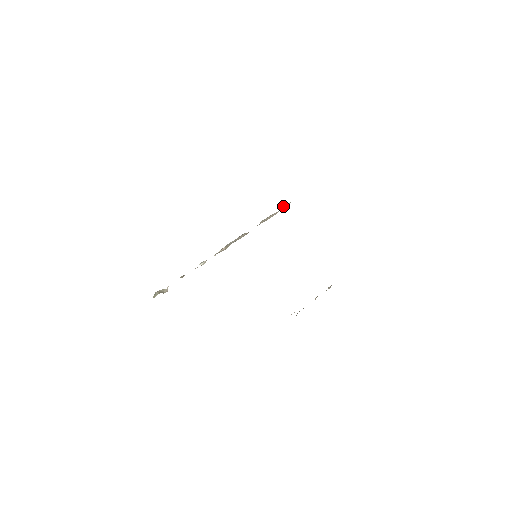
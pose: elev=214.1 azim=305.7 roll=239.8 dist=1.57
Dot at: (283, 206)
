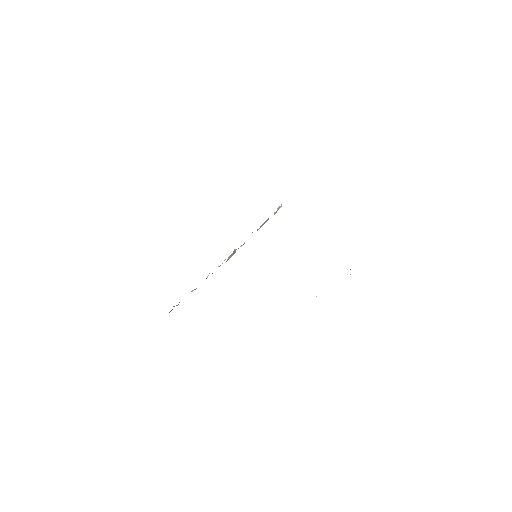
Dot at: (276, 211)
